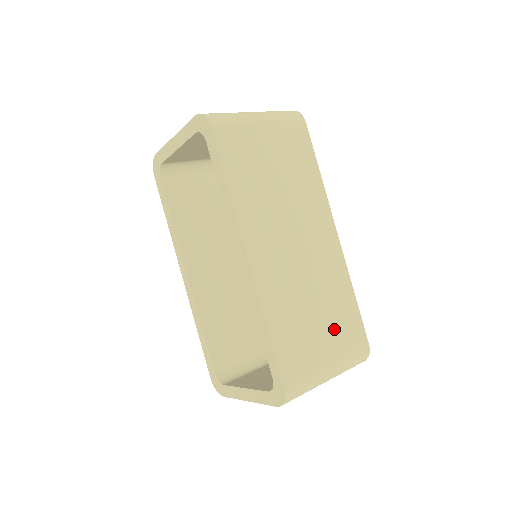
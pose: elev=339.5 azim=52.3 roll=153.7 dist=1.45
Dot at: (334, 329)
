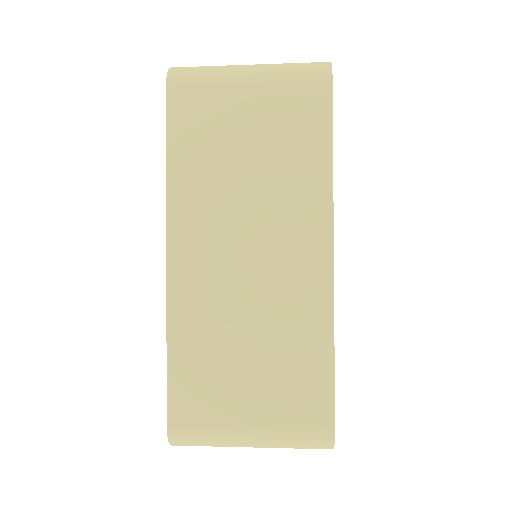
Dot at: (275, 386)
